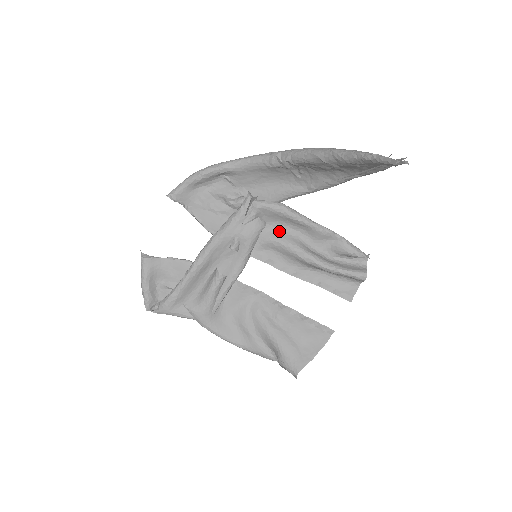
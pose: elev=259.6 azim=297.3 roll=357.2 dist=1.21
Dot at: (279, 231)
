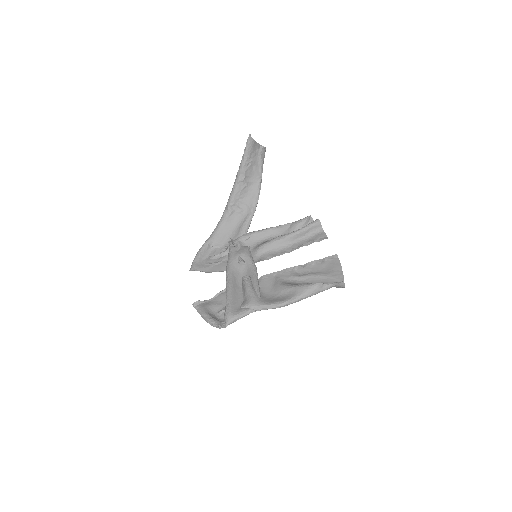
Dot at: (259, 245)
